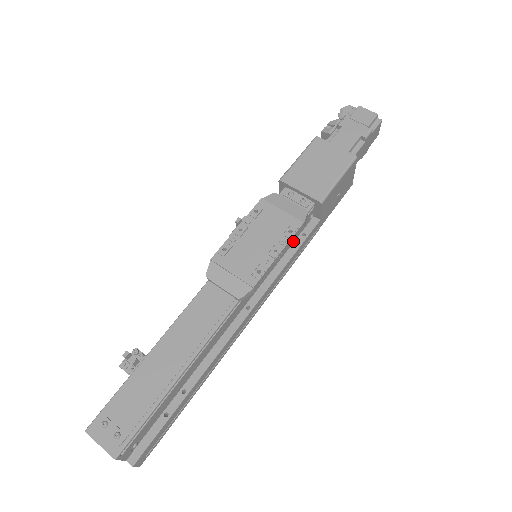
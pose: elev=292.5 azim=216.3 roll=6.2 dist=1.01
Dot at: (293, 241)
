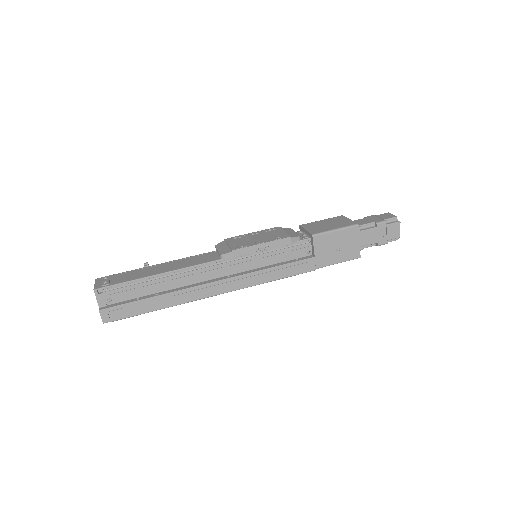
Dot at: (287, 259)
